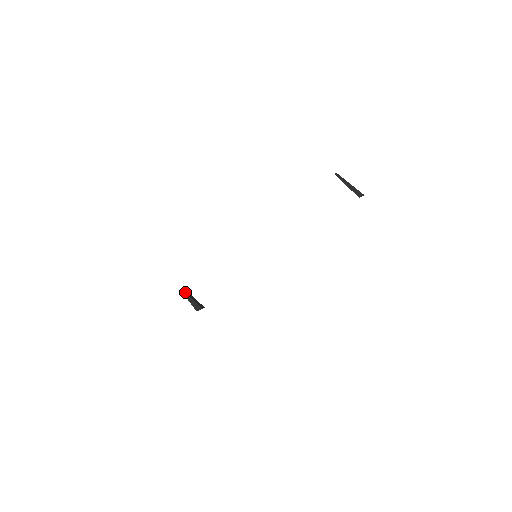
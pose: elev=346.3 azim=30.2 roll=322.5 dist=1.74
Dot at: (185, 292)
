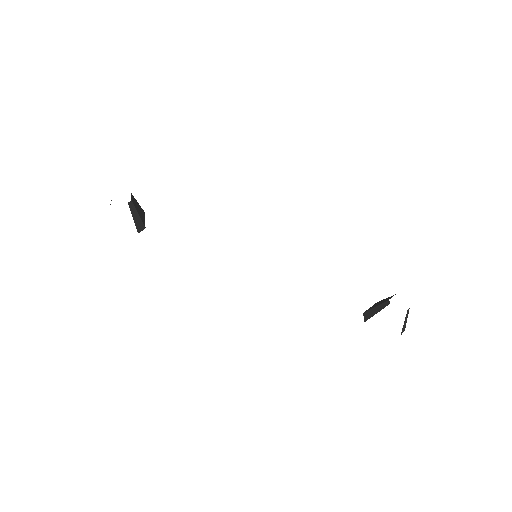
Dot at: (132, 205)
